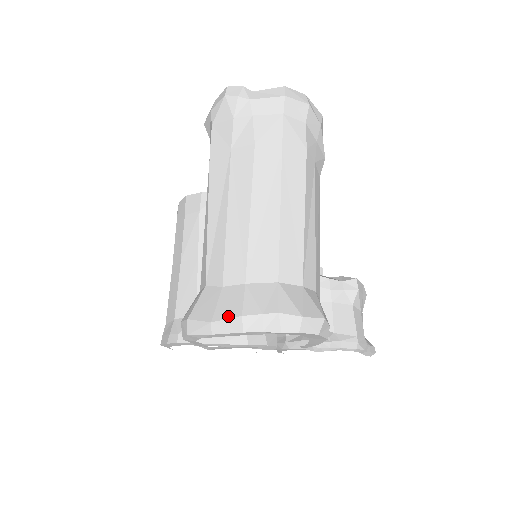
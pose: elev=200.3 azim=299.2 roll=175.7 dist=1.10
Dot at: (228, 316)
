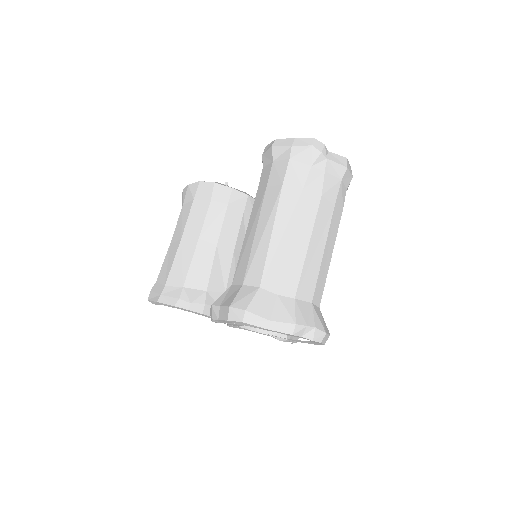
Dot at: (285, 321)
